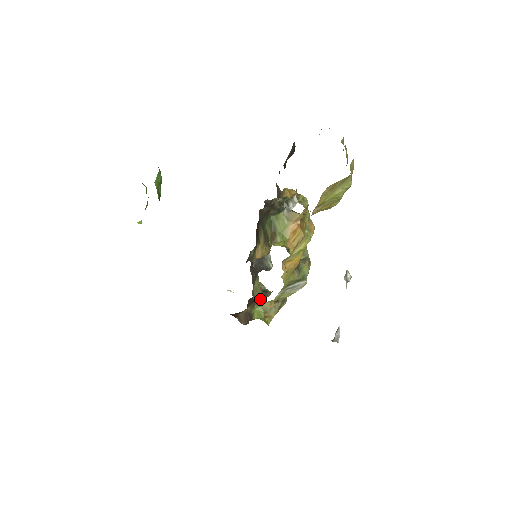
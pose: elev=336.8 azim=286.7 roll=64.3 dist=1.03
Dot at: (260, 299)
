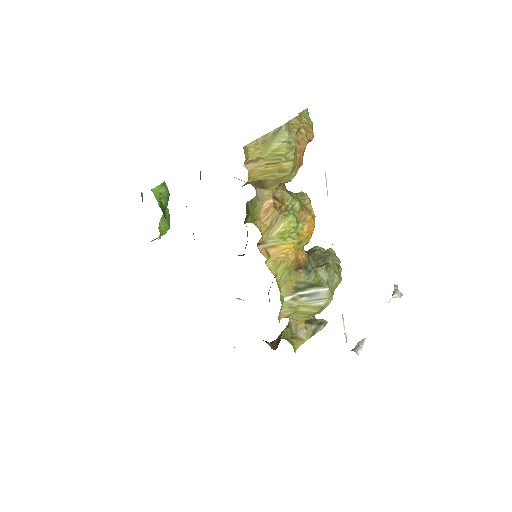
Dot at: occluded
